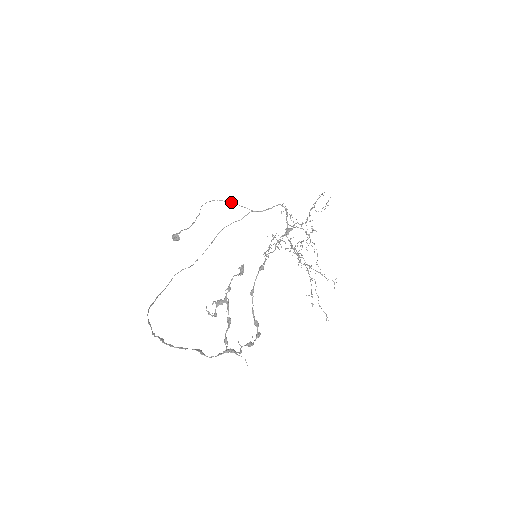
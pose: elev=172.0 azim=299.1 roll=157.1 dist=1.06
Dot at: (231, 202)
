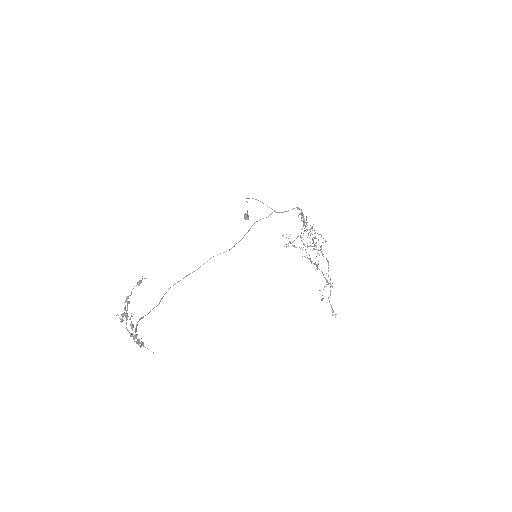
Dot at: occluded
